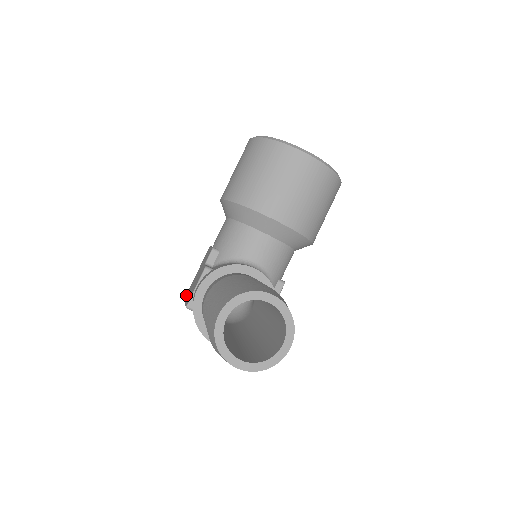
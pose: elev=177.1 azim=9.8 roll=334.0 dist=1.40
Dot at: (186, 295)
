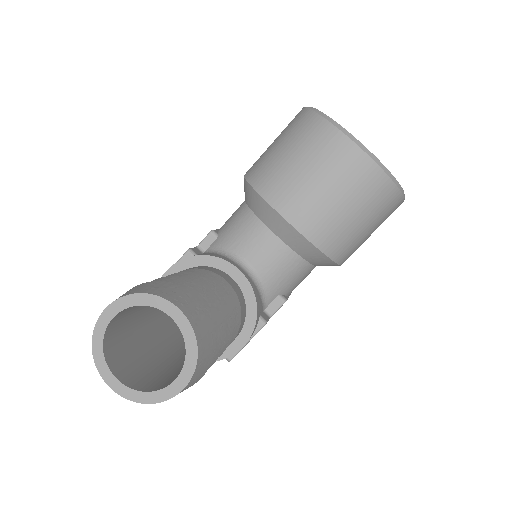
Dot at: occluded
